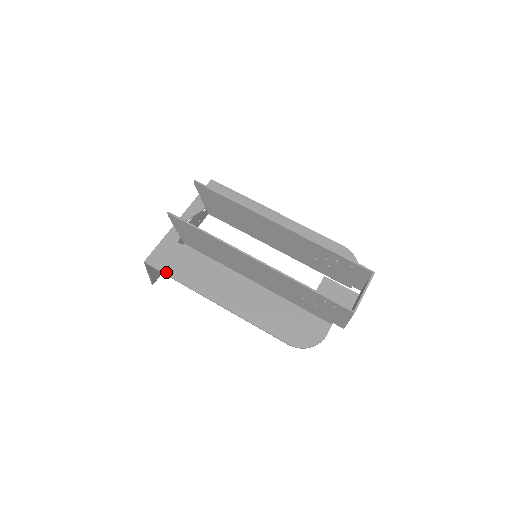
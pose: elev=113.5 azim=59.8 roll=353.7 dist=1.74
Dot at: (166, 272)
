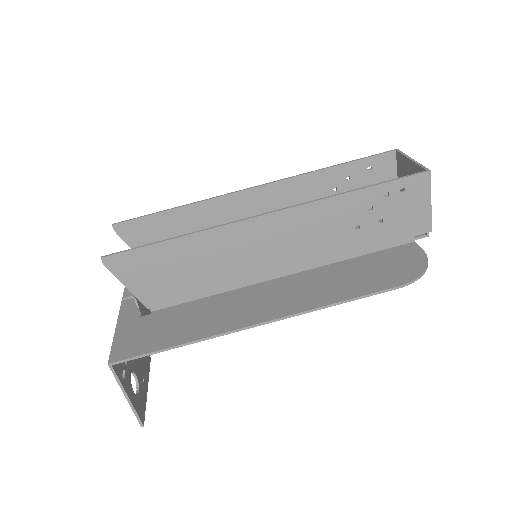
Dot at: (153, 349)
